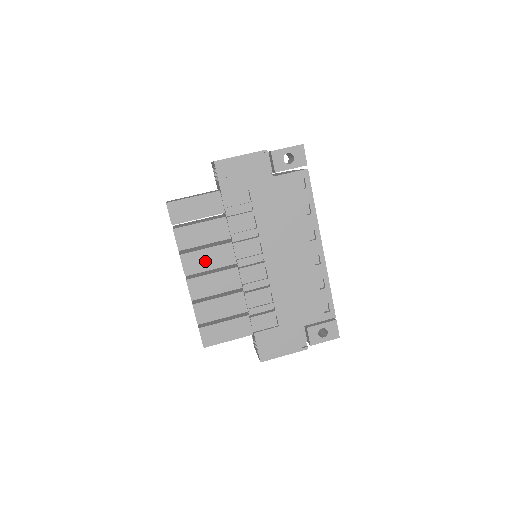
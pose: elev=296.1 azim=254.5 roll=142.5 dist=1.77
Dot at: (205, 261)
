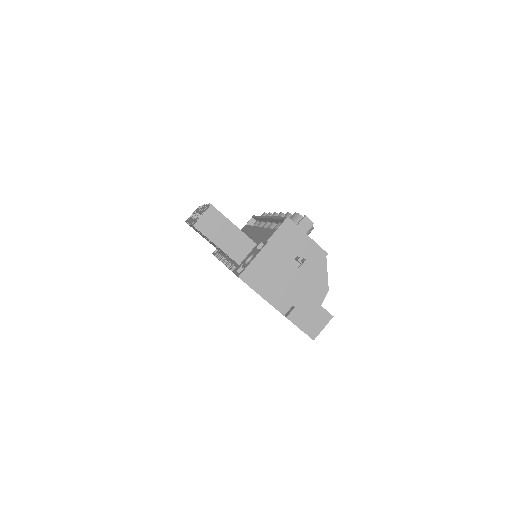
Dot at: occluded
